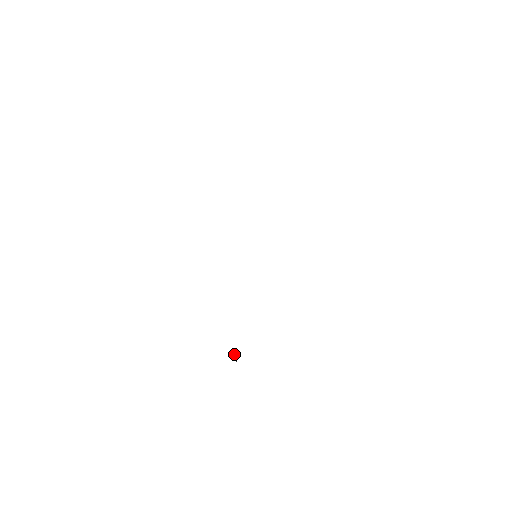
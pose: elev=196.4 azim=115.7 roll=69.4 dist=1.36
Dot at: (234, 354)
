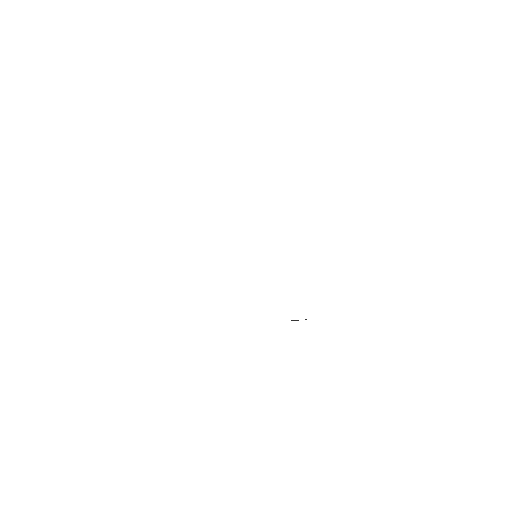
Dot at: (293, 320)
